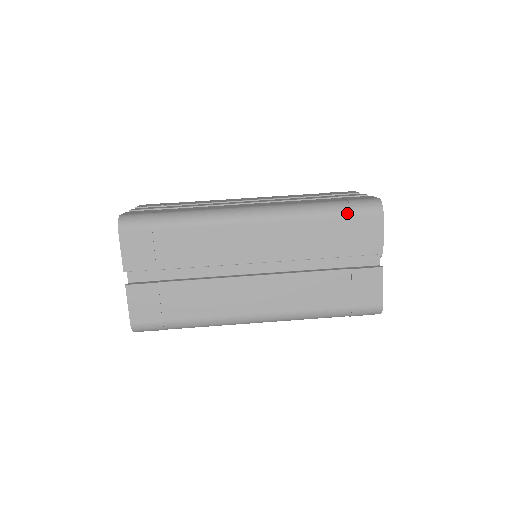
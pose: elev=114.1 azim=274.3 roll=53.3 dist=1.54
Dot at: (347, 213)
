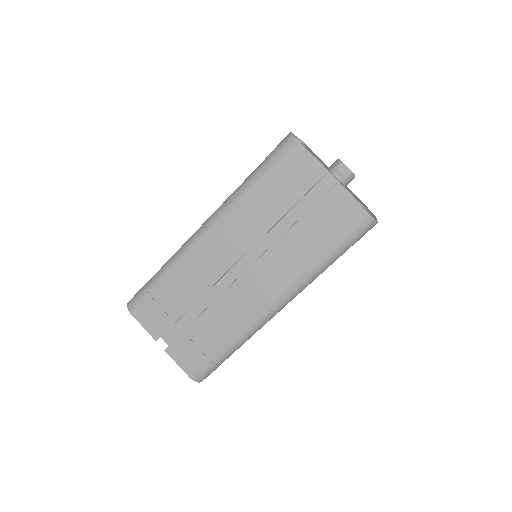
Dot at: (270, 166)
